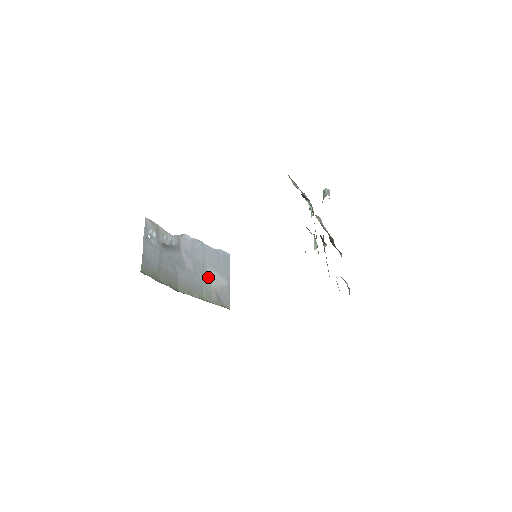
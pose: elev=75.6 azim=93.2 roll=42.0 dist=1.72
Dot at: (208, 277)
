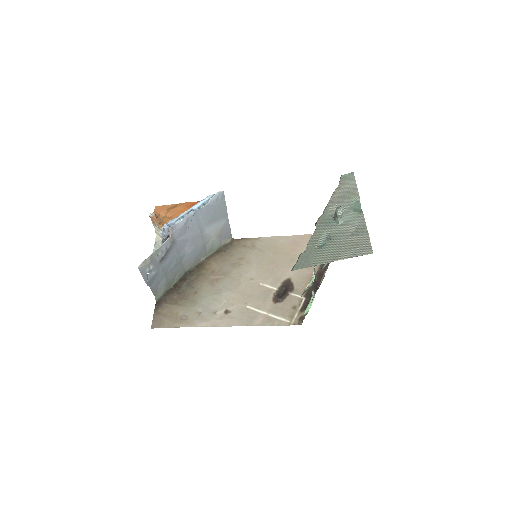
Dot at: (207, 235)
